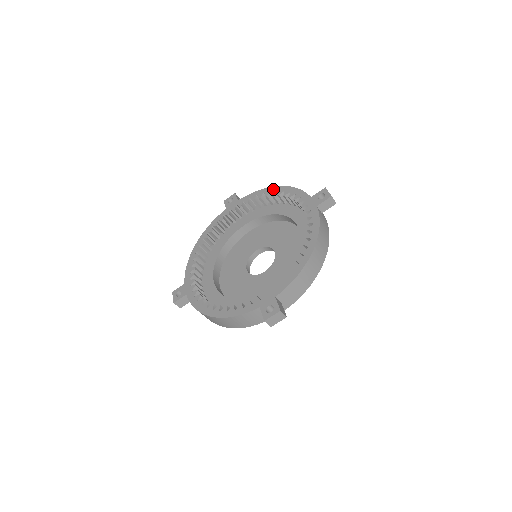
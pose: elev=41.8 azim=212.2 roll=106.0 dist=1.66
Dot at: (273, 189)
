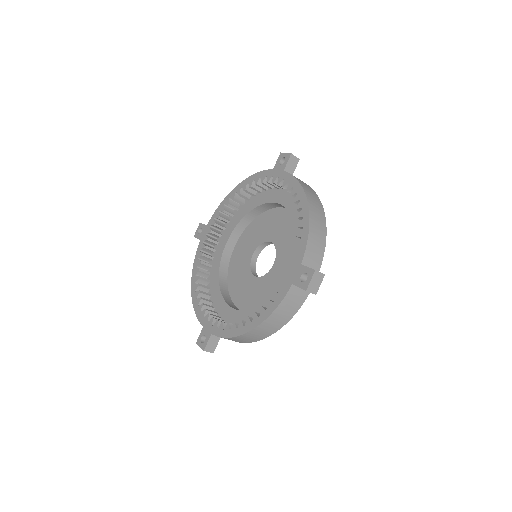
Dot at: (302, 200)
